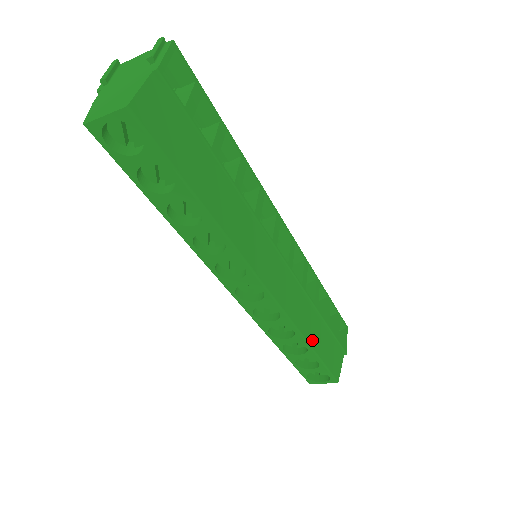
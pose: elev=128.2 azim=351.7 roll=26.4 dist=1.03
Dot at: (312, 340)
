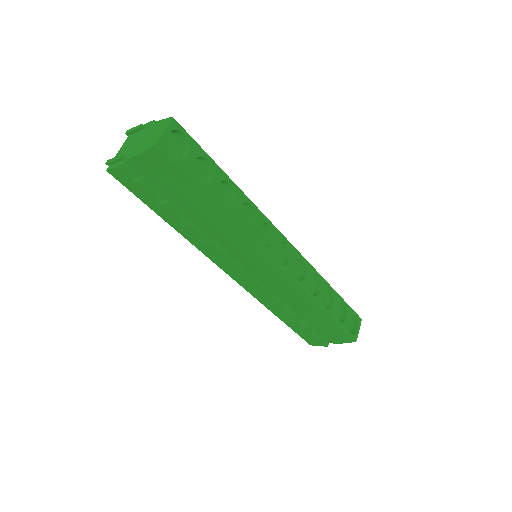
Dot at: occluded
